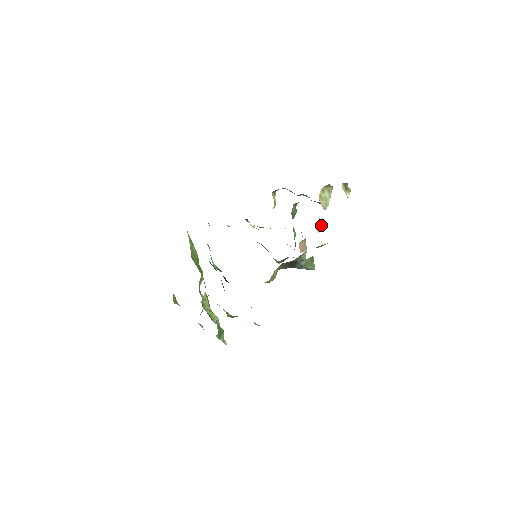
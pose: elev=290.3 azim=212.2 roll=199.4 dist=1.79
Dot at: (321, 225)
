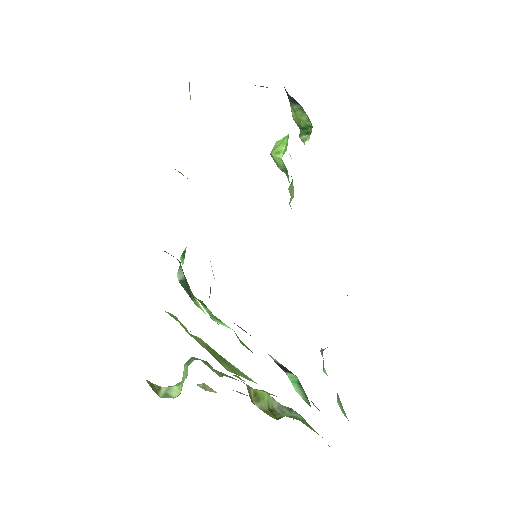
Dot at: occluded
